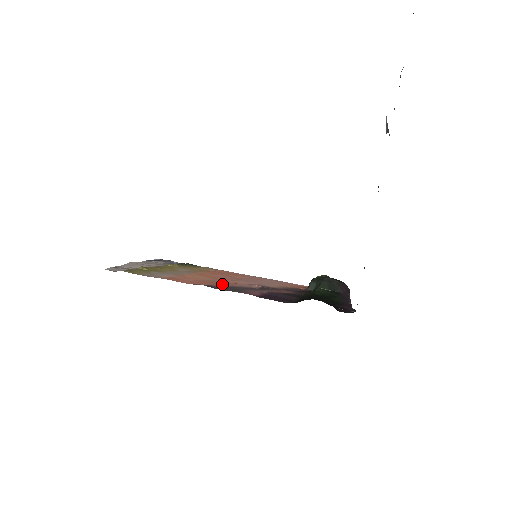
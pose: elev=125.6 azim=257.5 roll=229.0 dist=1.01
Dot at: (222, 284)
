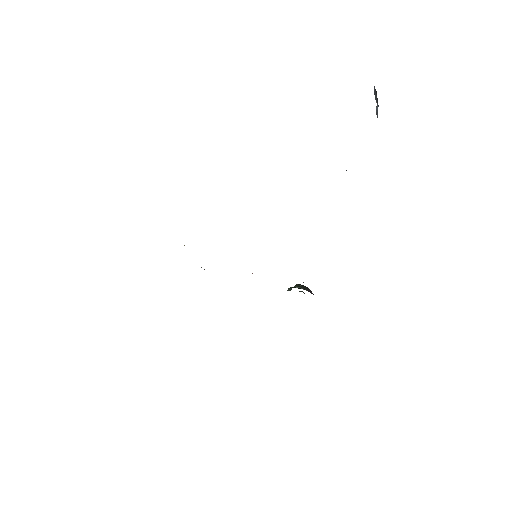
Dot at: occluded
